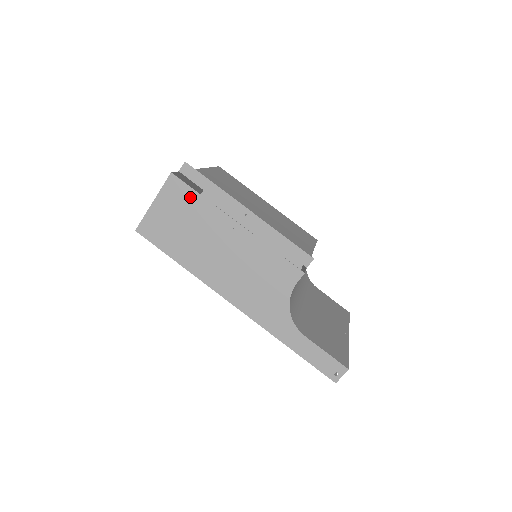
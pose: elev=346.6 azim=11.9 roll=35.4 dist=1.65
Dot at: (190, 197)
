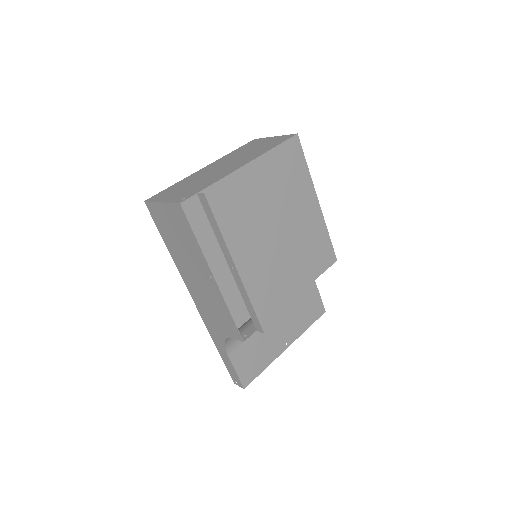
Dot at: (188, 231)
